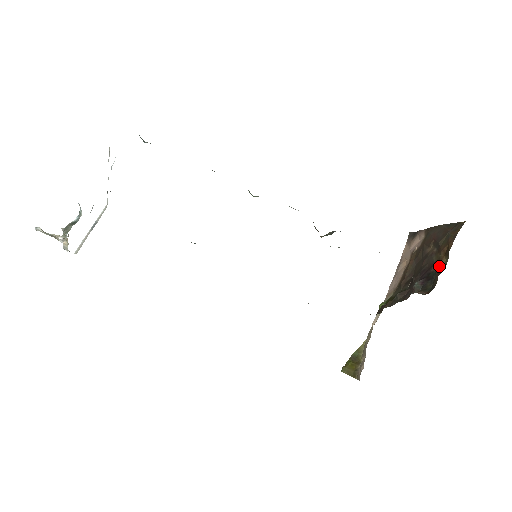
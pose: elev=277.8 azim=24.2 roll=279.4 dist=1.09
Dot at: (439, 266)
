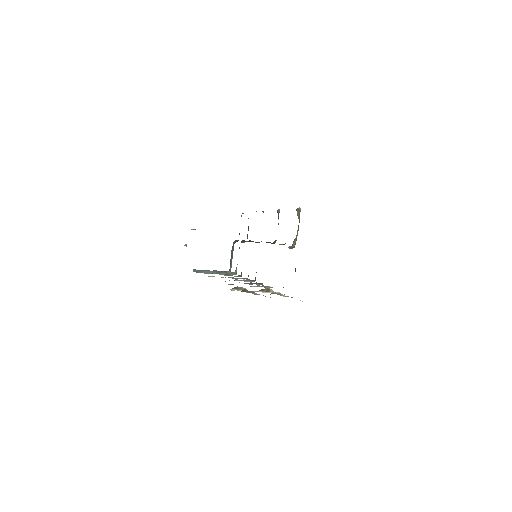
Dot at: occluded
